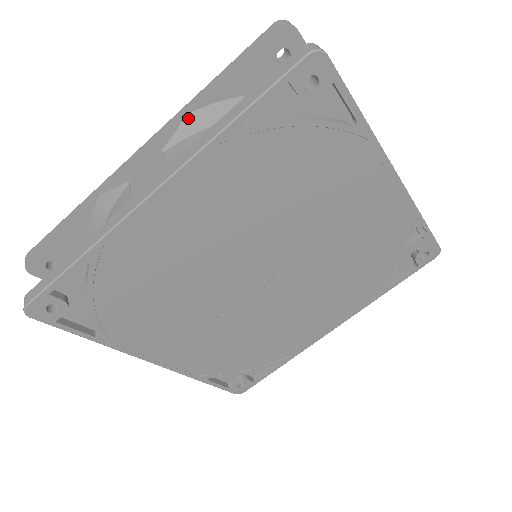
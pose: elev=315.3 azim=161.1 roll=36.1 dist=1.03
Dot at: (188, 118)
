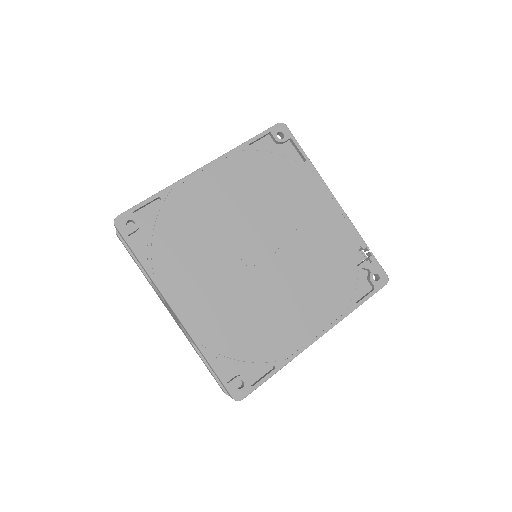
Dot at: occluded
